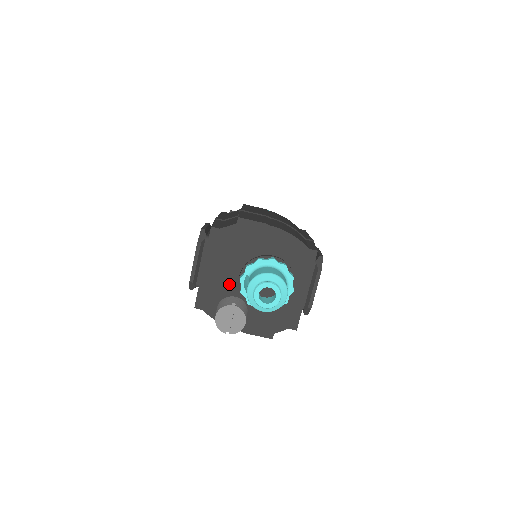
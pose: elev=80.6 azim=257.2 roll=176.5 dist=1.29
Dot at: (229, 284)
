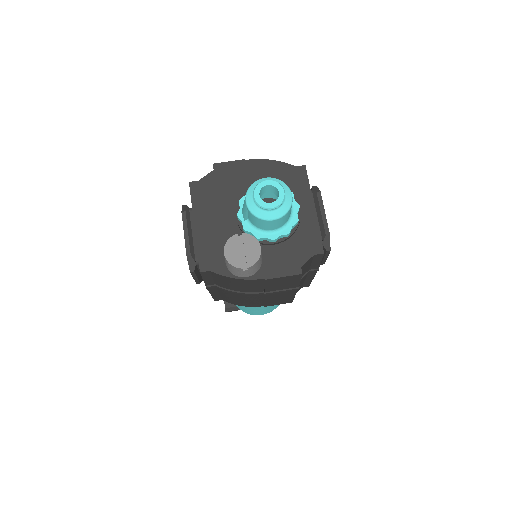
Dot at: (229, 231)
